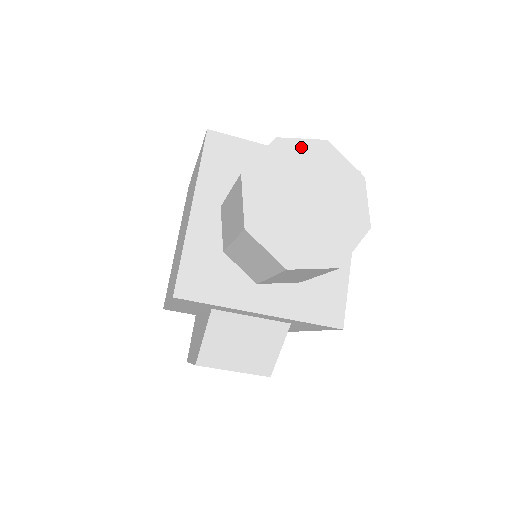
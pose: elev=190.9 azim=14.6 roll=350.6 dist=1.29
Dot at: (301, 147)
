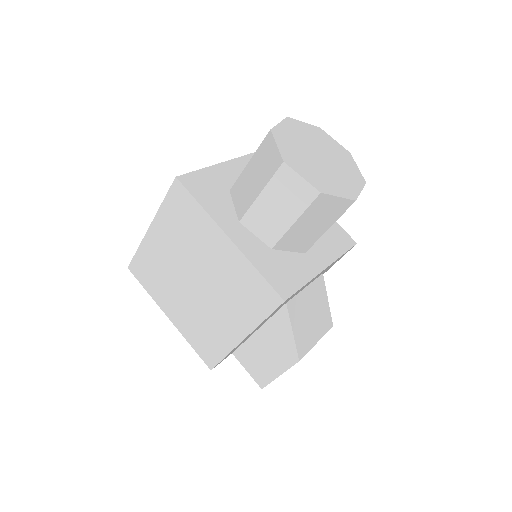
Dot at: (284, 128)
